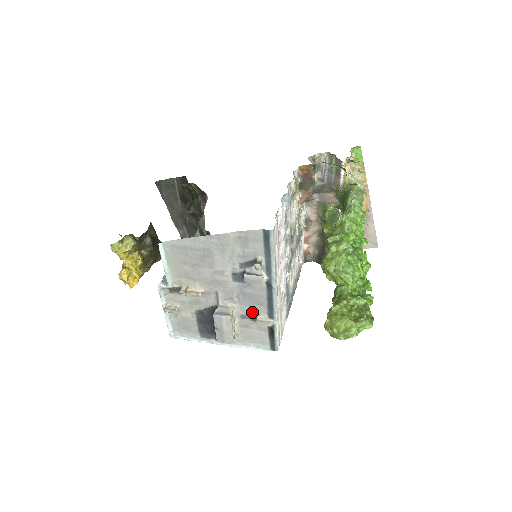
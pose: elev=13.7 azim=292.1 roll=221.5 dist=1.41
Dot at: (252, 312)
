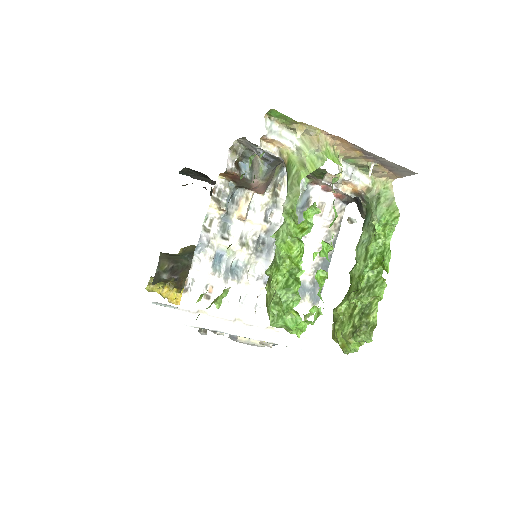
Dot at: occluded
